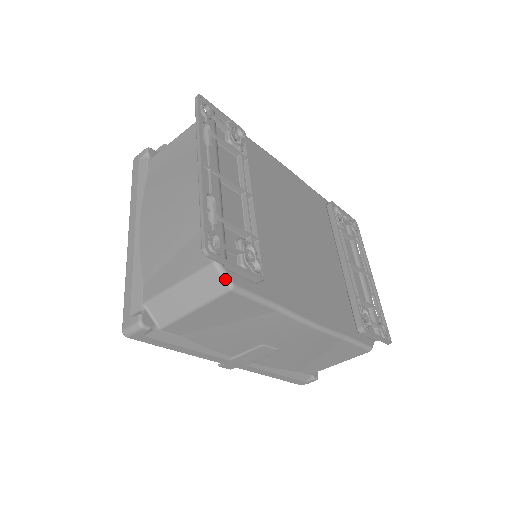
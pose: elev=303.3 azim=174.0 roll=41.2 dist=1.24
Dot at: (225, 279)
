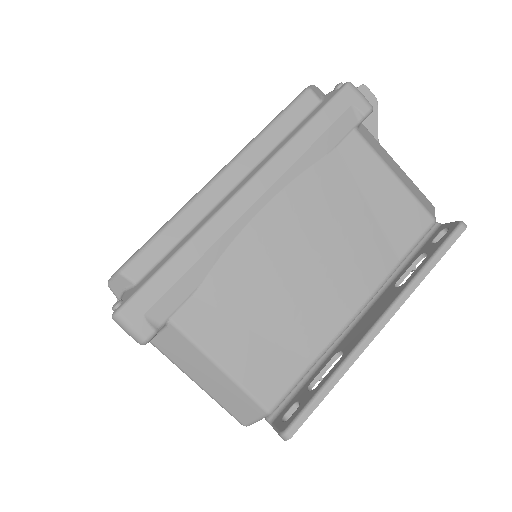
Dot at: (254, 422)
